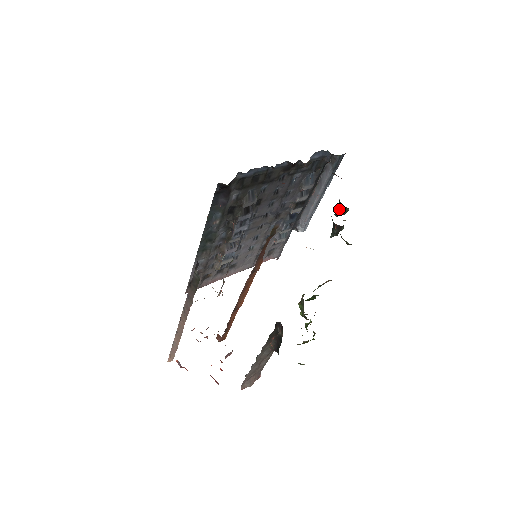
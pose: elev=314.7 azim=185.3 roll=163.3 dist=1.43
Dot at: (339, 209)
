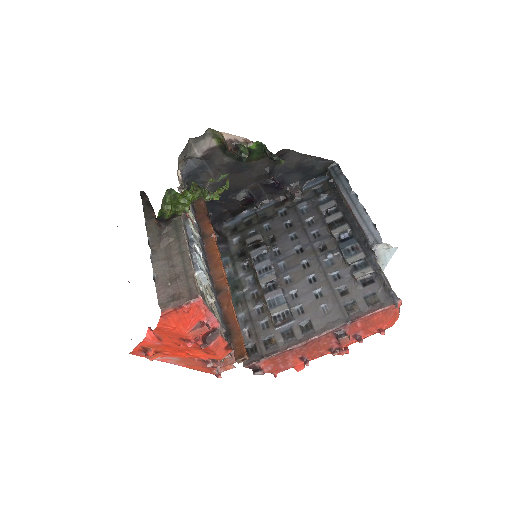
Dot at: (267, 156)
